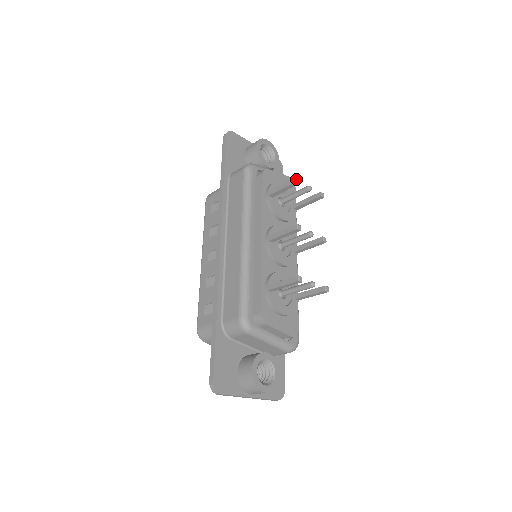
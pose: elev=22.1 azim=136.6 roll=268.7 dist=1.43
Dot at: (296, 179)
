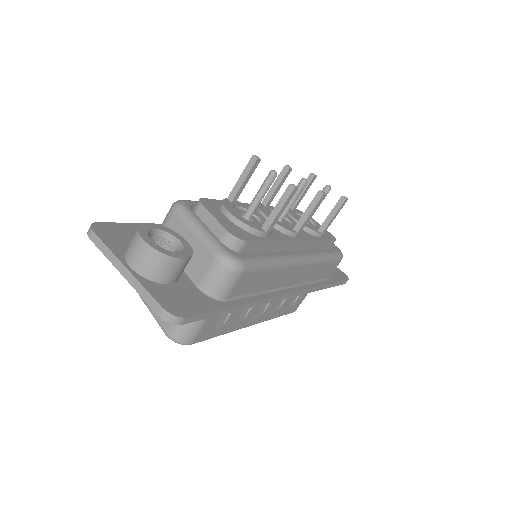
Dot at: (312, 173)
